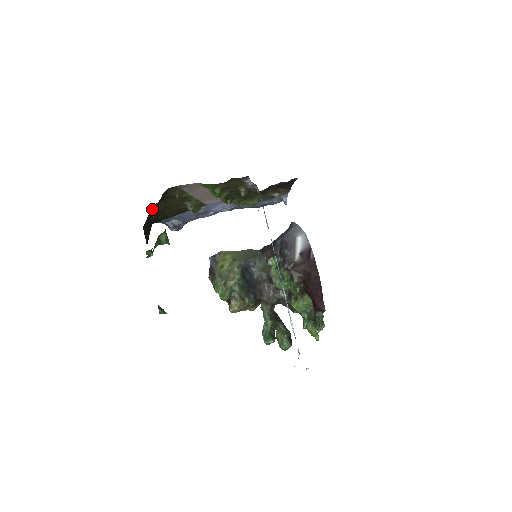
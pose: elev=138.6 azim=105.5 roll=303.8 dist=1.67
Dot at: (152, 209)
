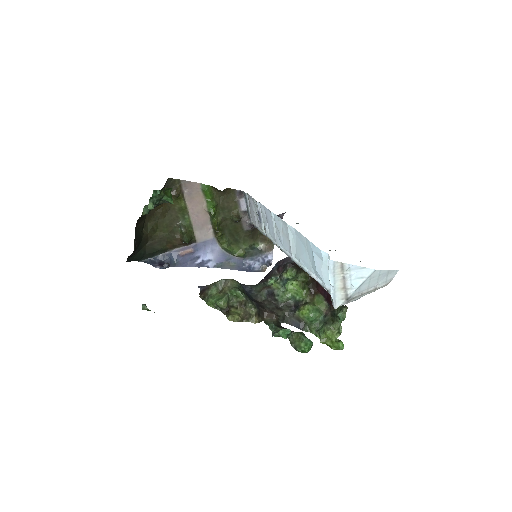
Dot at: (146, 219)
